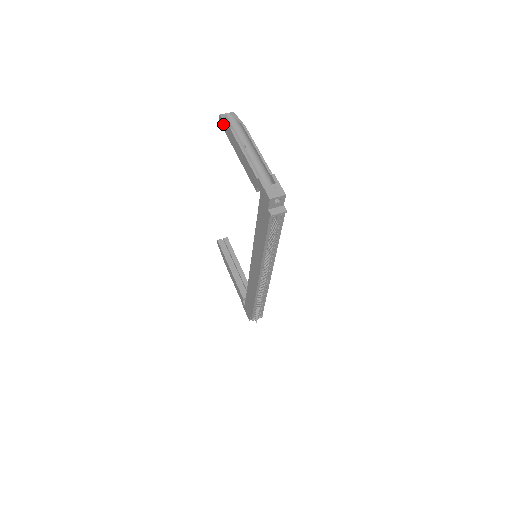
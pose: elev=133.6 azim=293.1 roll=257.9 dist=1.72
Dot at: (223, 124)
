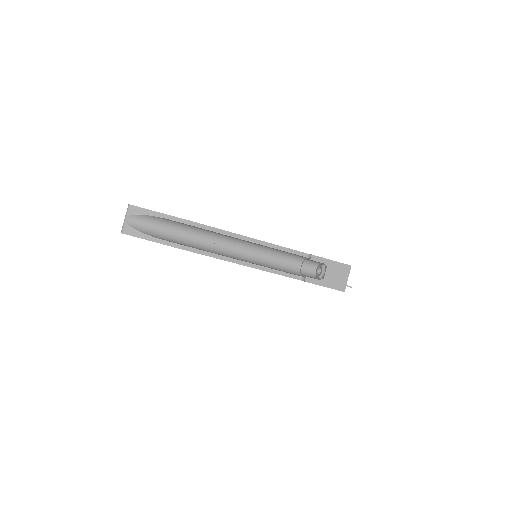
Dot at: occluded
